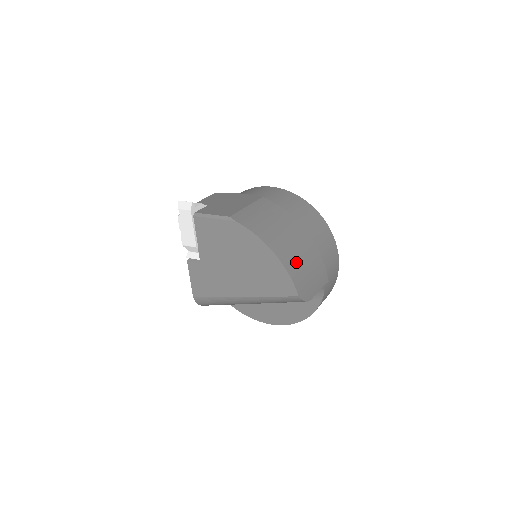
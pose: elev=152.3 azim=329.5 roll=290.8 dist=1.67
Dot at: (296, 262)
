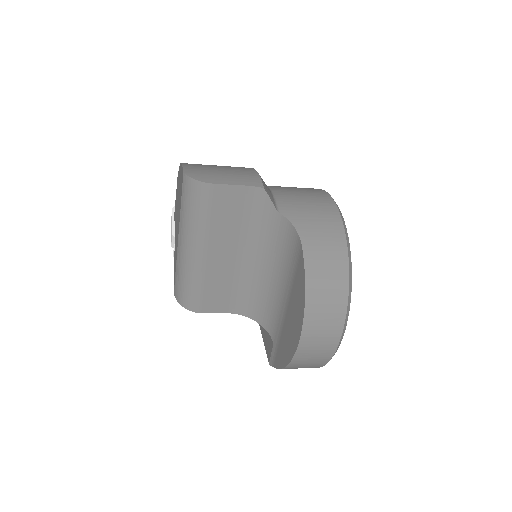
Dot at: (205, 166)
